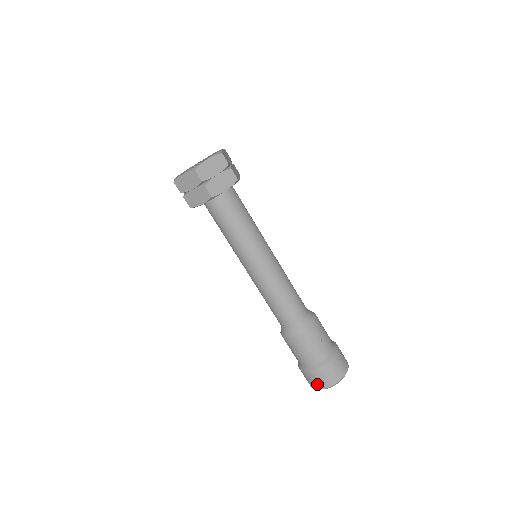
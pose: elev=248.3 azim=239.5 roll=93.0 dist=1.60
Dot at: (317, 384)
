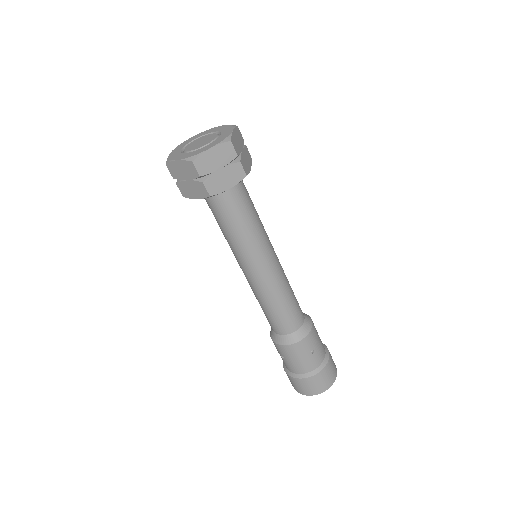
Dot at: (299, 390)
